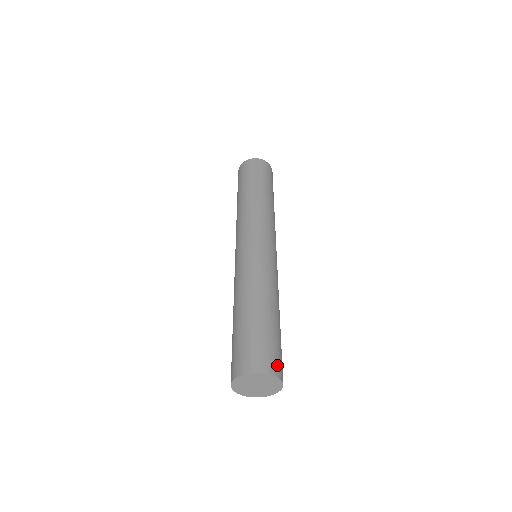
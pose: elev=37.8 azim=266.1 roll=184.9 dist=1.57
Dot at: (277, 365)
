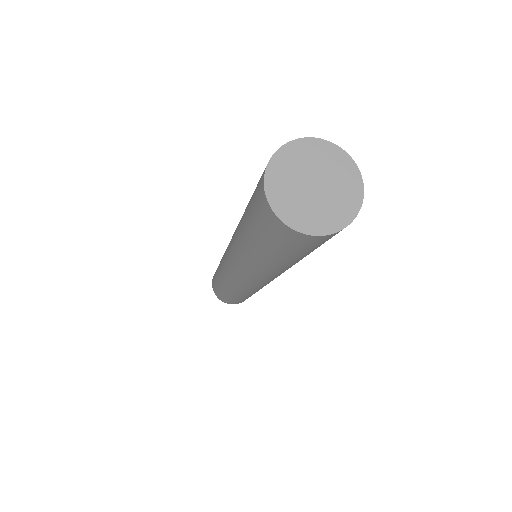
Dot at: occluded
